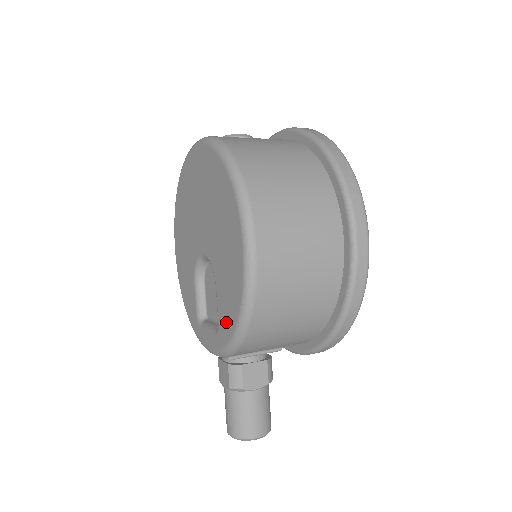
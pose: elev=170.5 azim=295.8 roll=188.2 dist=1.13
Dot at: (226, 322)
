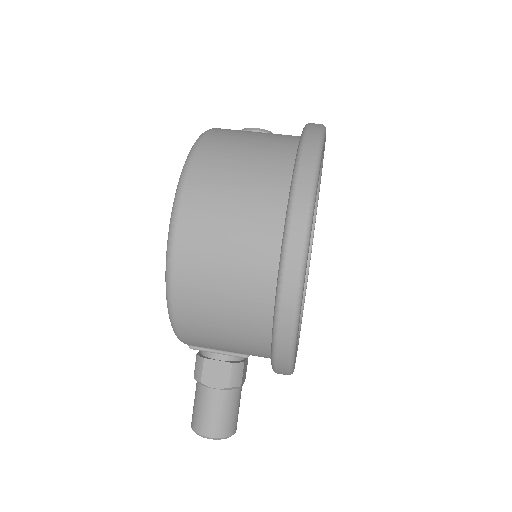
Dot at: occluded
